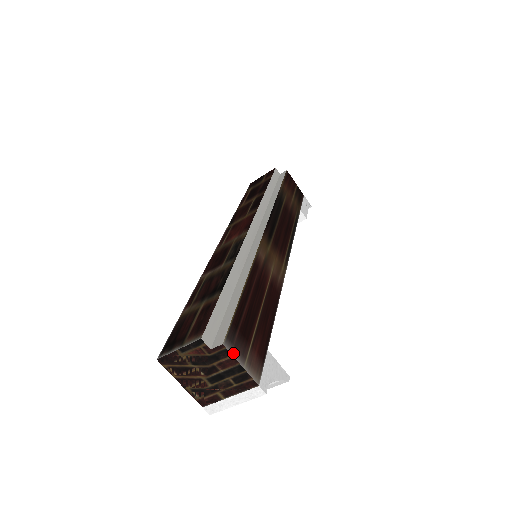
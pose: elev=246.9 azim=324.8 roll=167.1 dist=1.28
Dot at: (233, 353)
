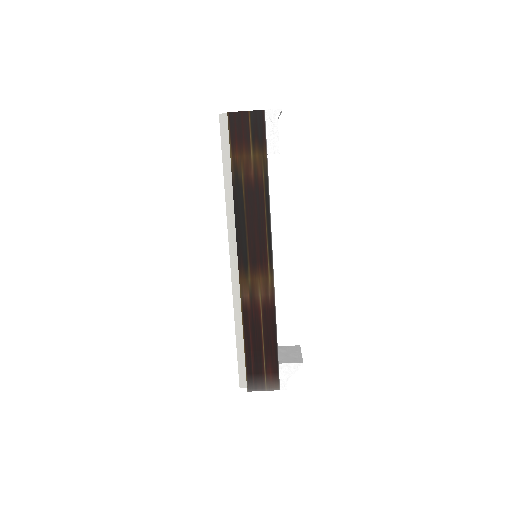
Dot at: (256, 390)
